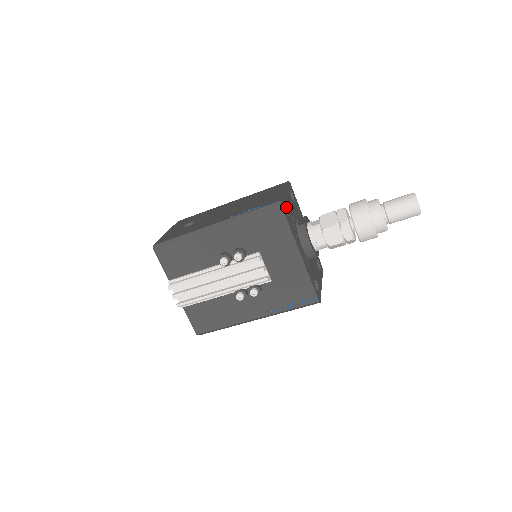
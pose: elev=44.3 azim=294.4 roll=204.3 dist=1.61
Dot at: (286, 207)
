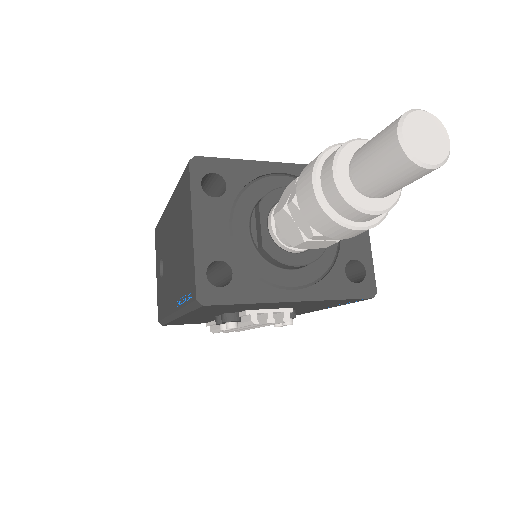
Dot at: (216, 261)
